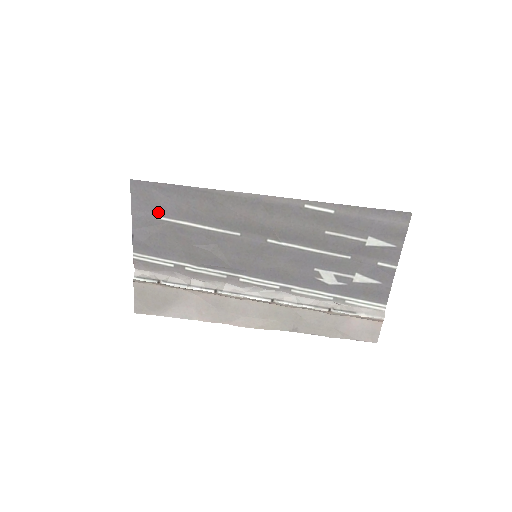
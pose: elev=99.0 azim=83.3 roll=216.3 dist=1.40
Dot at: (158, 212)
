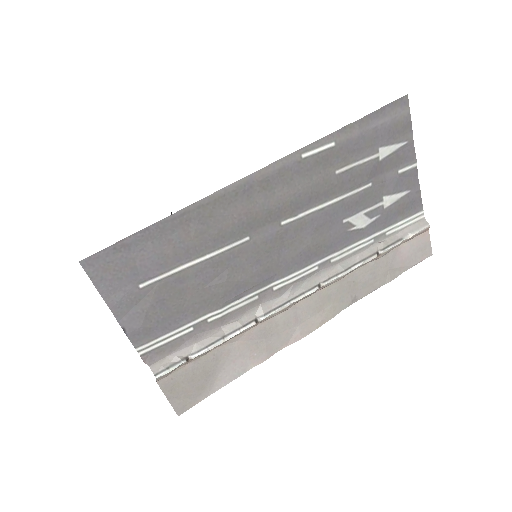
Dot at: (139, 278)
